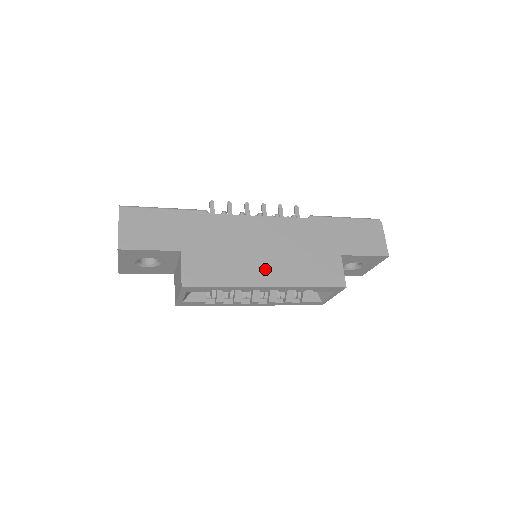
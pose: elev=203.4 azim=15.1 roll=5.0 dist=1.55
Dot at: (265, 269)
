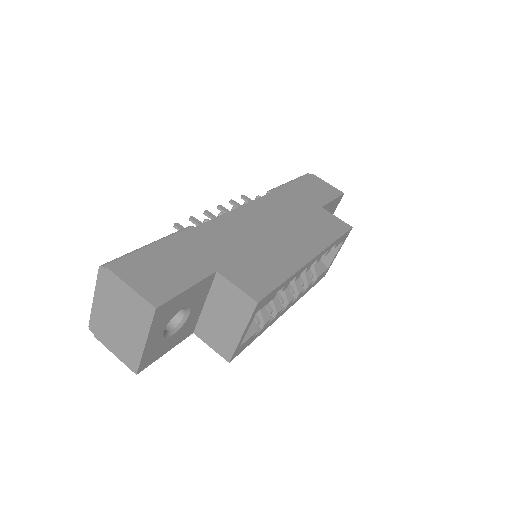
Dot at: (294, 246)
